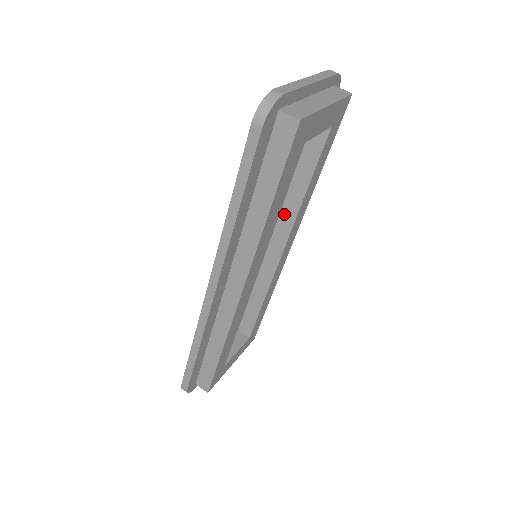
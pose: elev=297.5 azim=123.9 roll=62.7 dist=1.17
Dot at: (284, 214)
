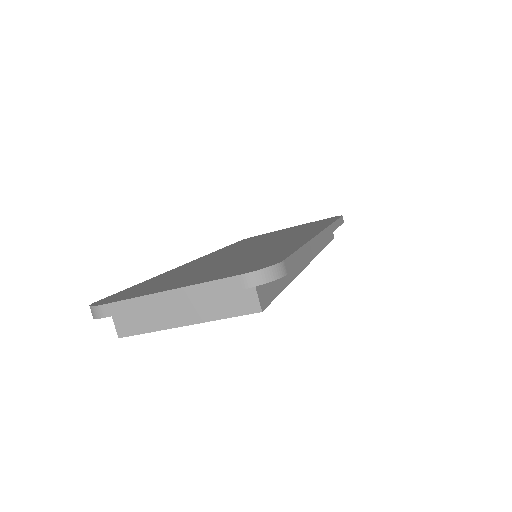
Dot at: occluded
